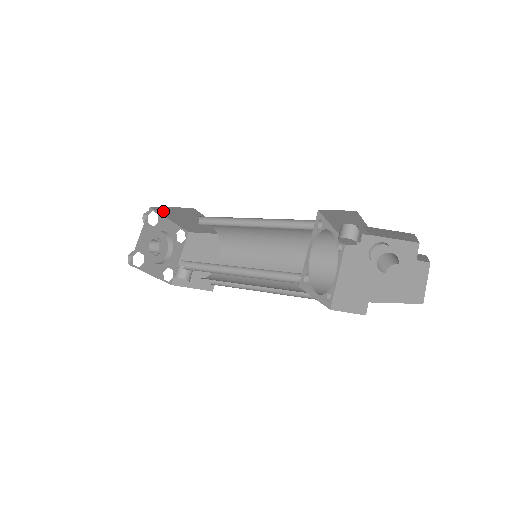
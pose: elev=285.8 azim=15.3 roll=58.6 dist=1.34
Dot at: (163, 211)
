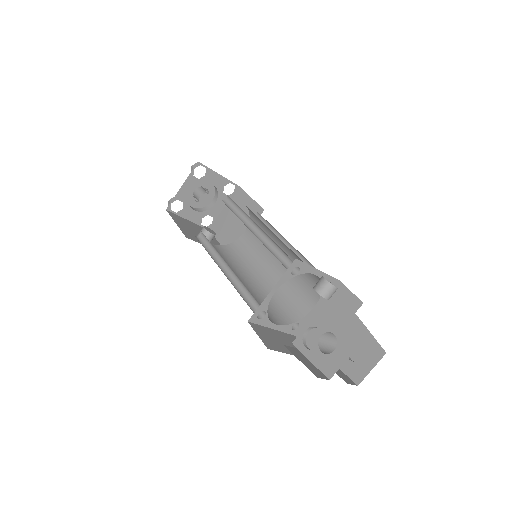
Dot at: occluded
